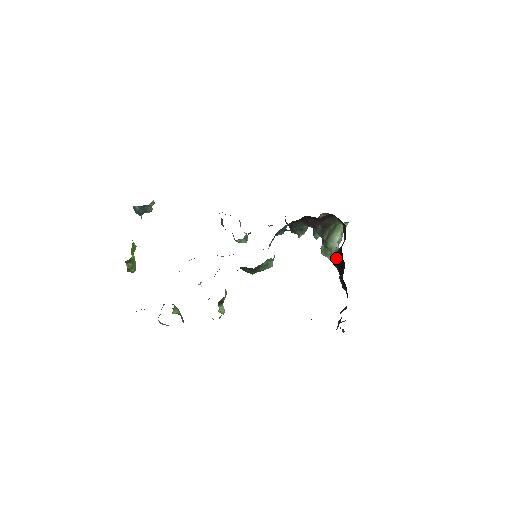
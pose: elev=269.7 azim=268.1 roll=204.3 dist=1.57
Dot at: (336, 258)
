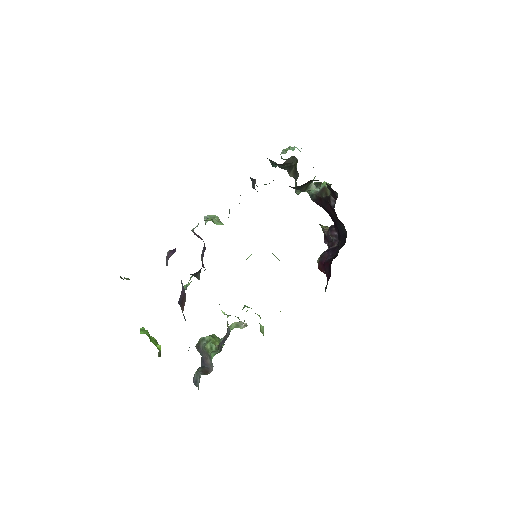
Dot at: (318, 200)
